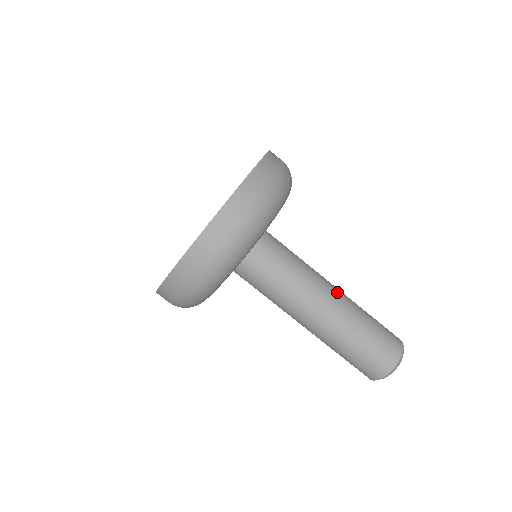
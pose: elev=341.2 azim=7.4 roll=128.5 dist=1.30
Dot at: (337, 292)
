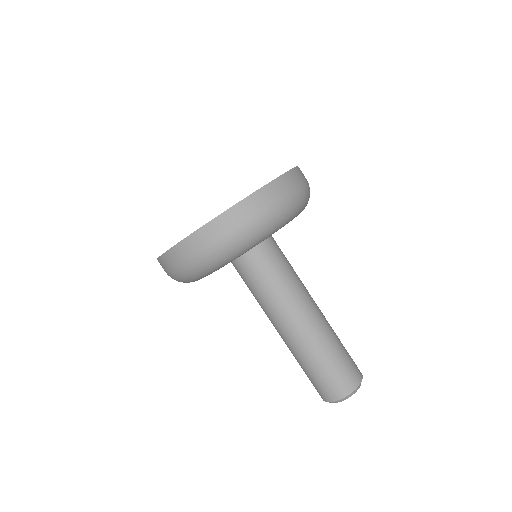
Dot at: (310, 320)
